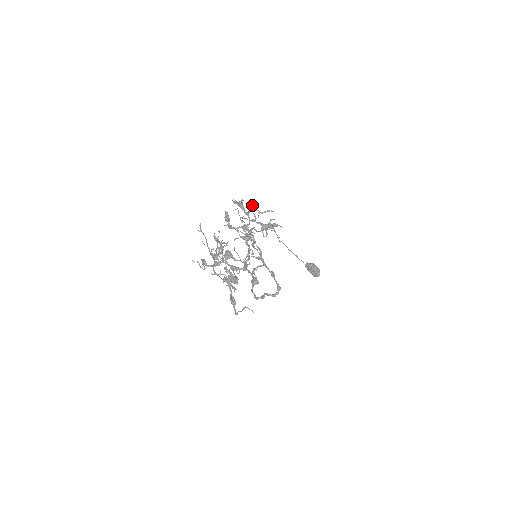
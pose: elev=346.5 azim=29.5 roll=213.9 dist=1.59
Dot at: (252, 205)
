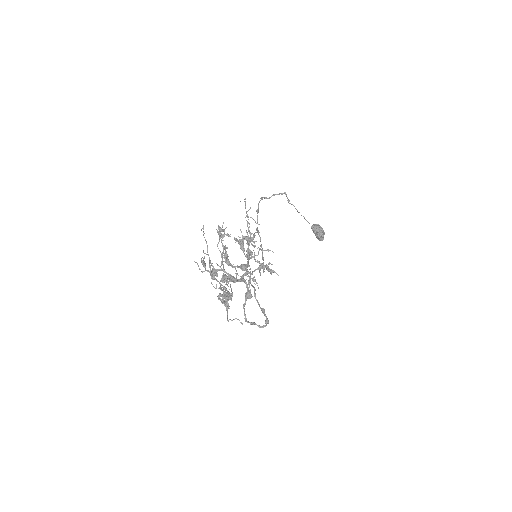
Dot at: (251, 253)
